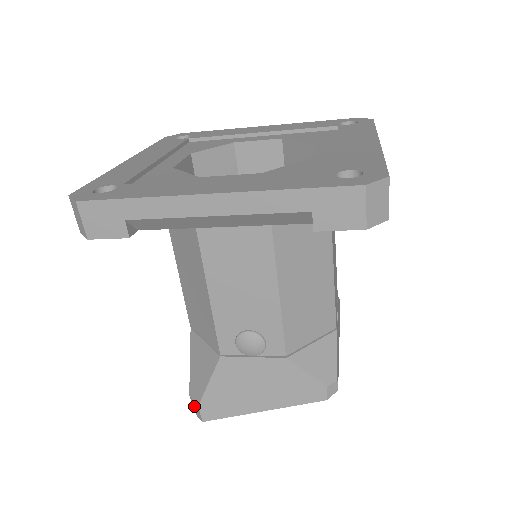
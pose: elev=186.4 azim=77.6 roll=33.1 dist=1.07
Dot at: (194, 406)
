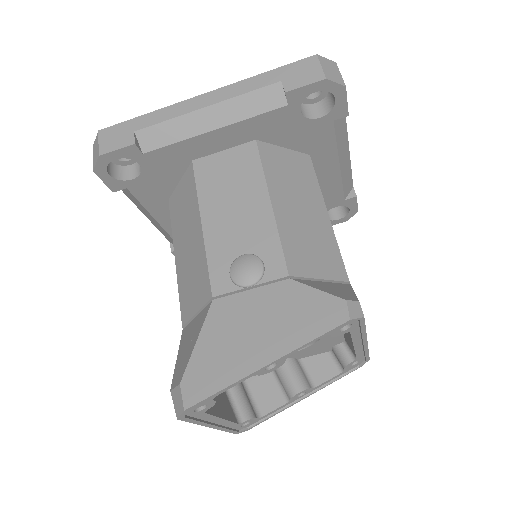
Dot at: (175, 400)
